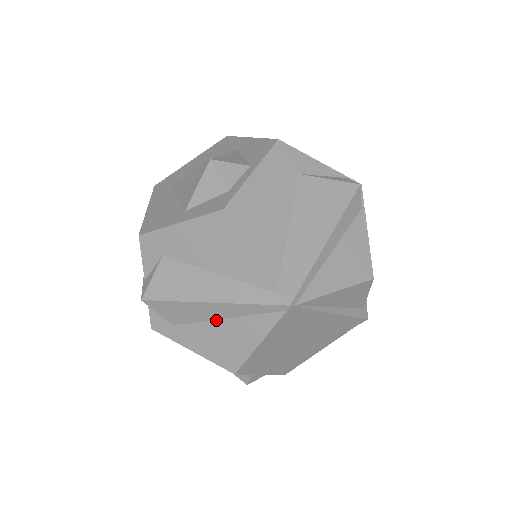
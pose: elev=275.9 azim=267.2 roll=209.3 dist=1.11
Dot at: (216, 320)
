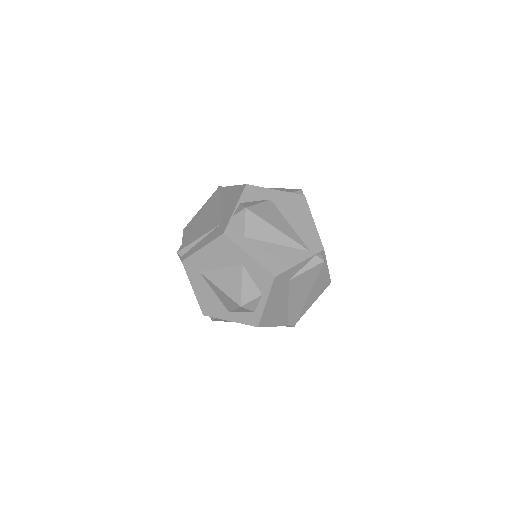
Dot at: occluded
